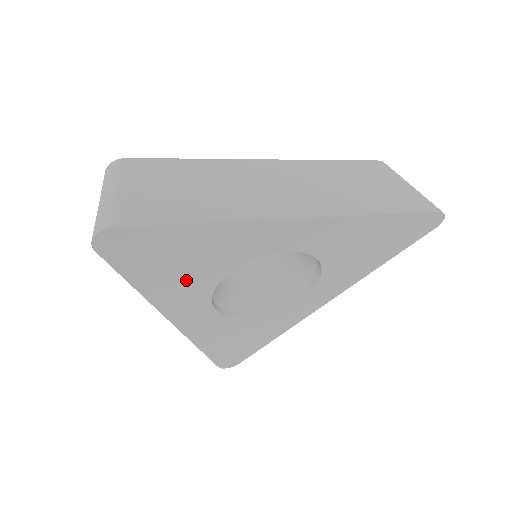
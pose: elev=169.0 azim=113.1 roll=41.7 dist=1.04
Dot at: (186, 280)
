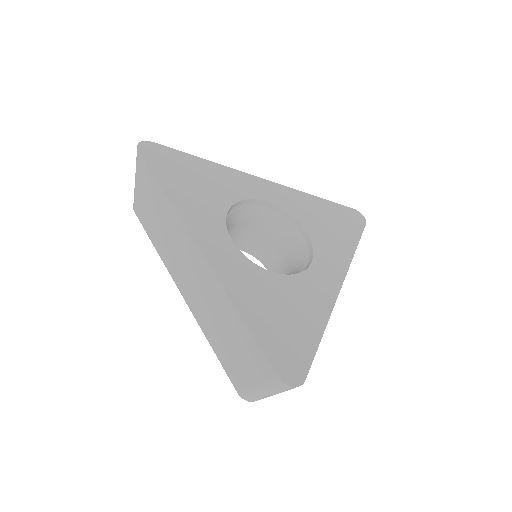
Dot at: (201, 199)
